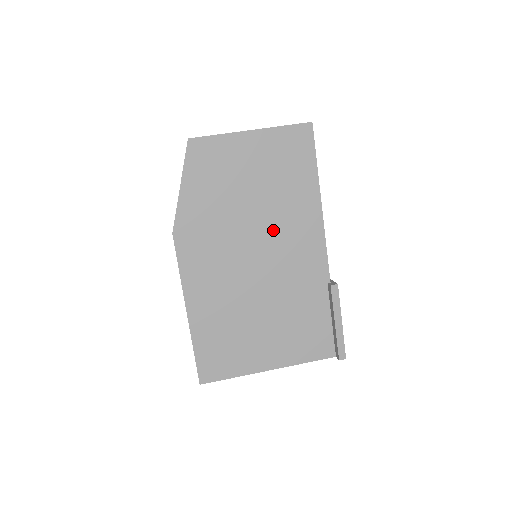
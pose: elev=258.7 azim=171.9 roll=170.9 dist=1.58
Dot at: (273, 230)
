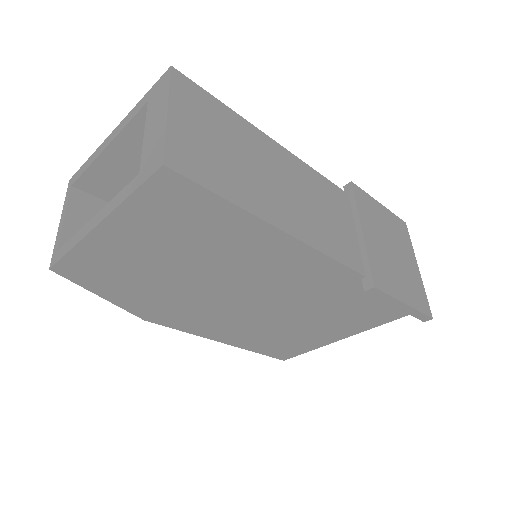
Dot at: (243, 277)
